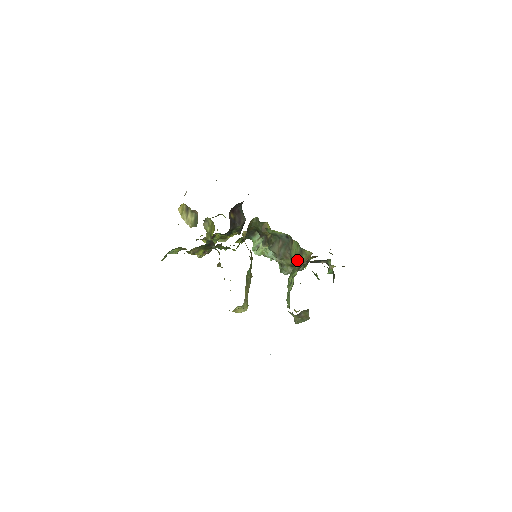
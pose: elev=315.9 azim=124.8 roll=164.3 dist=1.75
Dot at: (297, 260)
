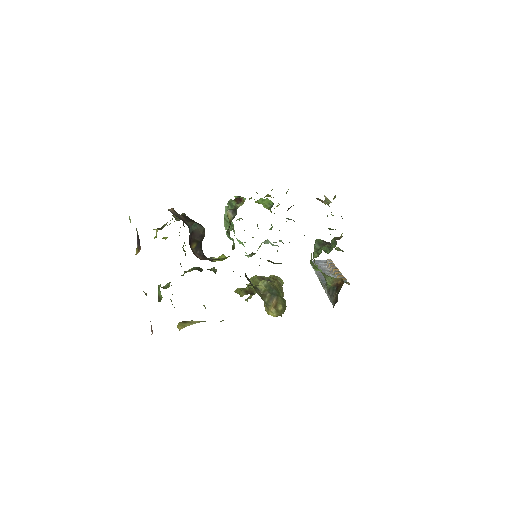
Dot at: (321, 272)
